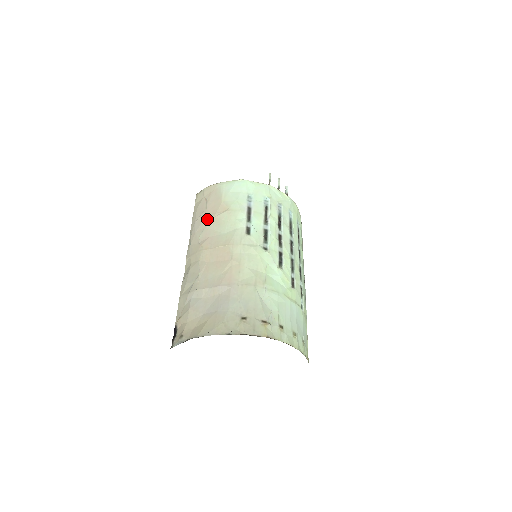
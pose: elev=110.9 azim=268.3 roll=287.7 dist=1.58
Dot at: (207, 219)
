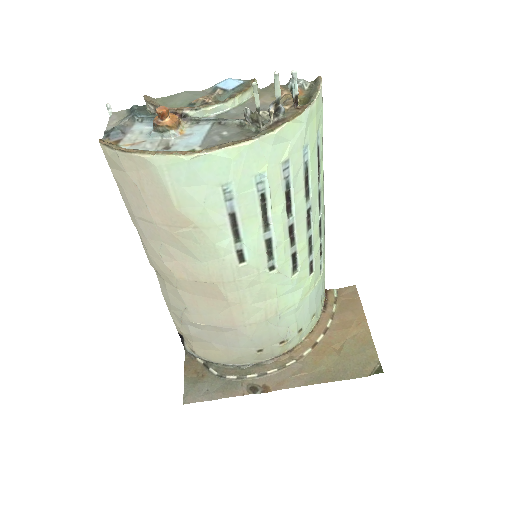
Dot at: (159, 231)
